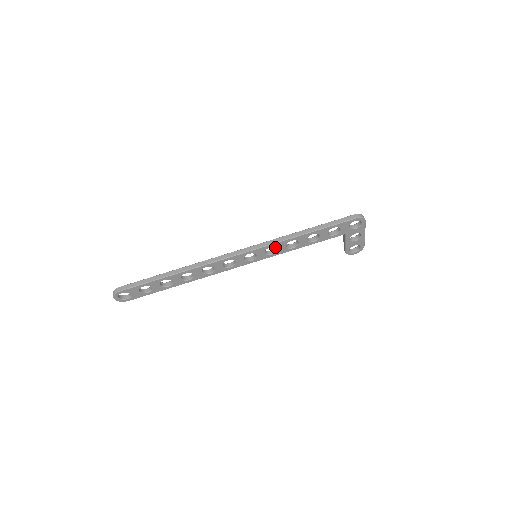
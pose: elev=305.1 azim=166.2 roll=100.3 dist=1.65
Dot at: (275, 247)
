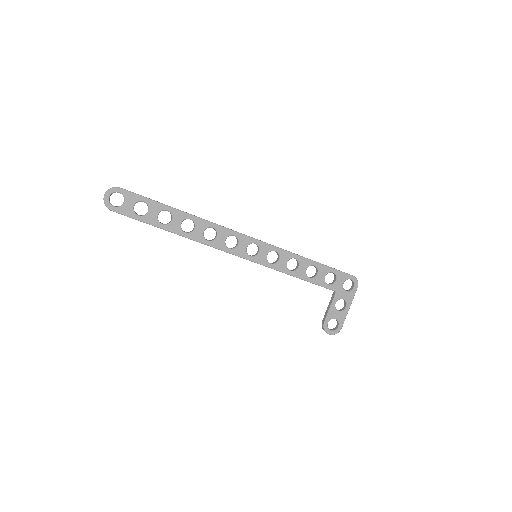
Dot at: (275, 261)
